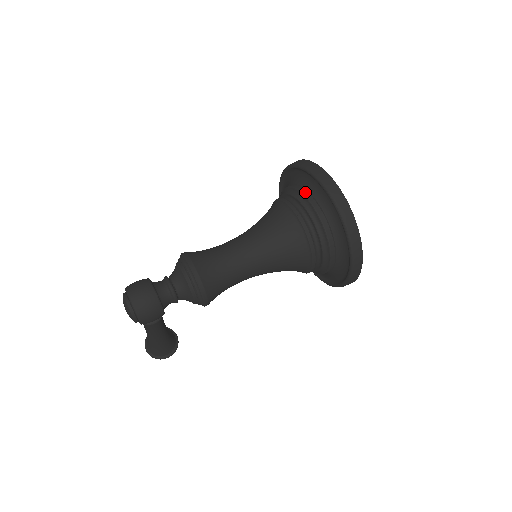
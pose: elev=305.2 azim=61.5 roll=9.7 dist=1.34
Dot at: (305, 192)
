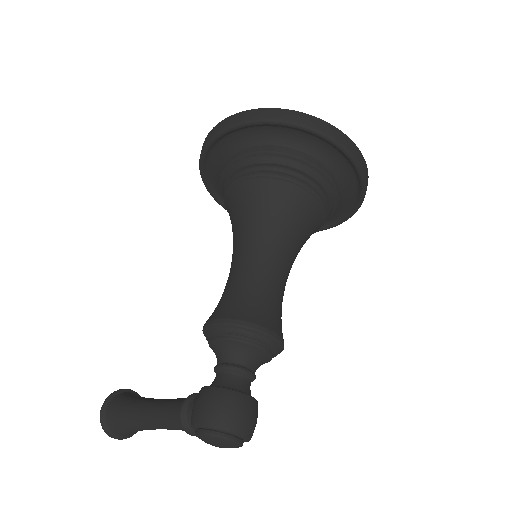
Dot at: (305, 157)
